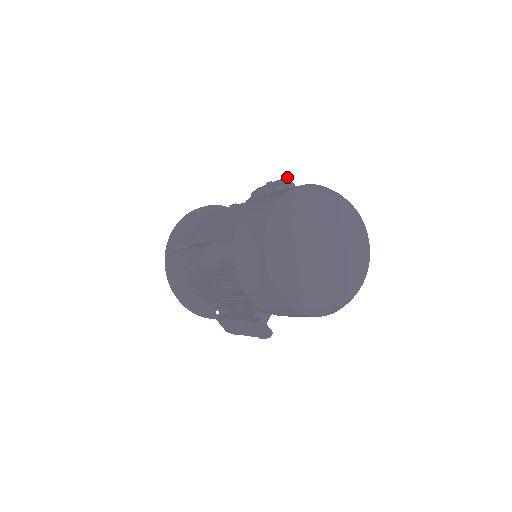
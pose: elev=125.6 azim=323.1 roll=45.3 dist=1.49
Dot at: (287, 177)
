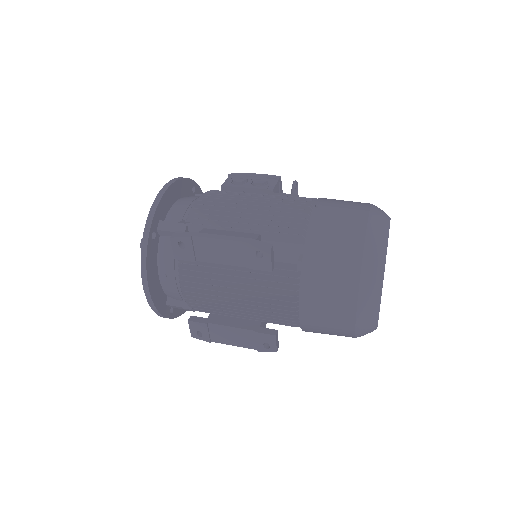
Dot at: occluded
